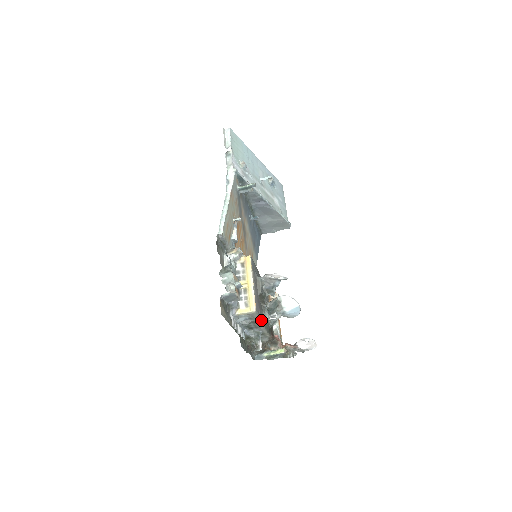
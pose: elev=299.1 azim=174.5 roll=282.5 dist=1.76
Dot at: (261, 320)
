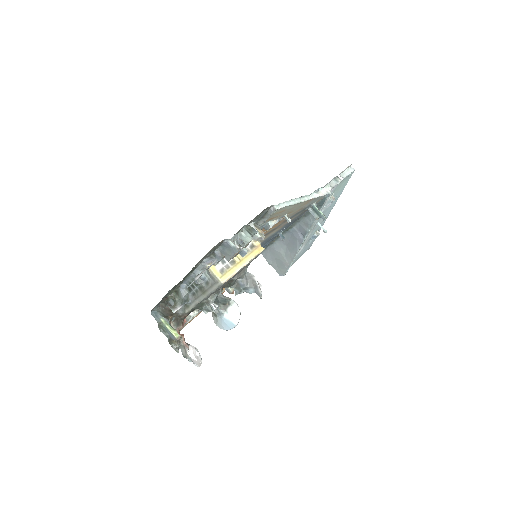
Dot at: (209, 295)
